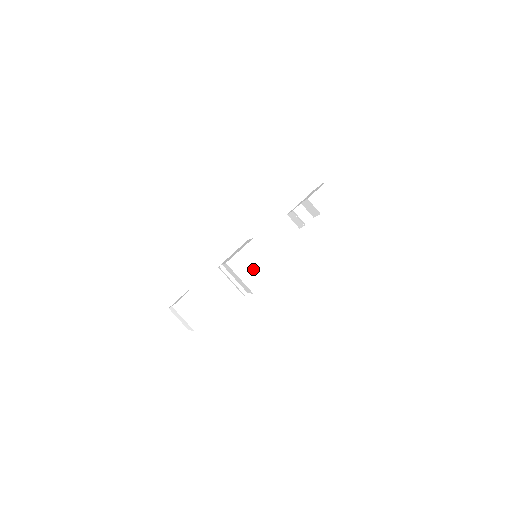
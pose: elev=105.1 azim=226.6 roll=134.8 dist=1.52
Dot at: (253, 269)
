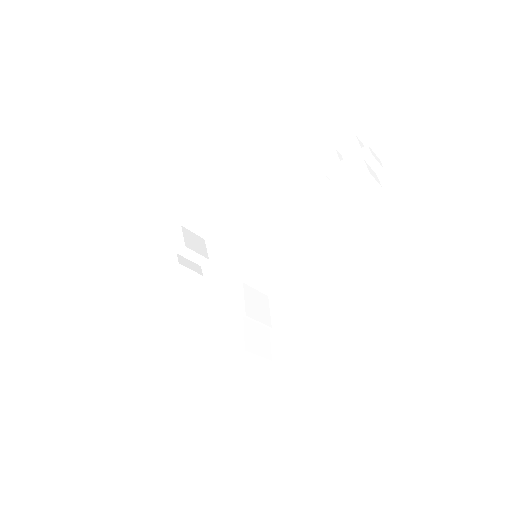
Dot at: (242, 362)
